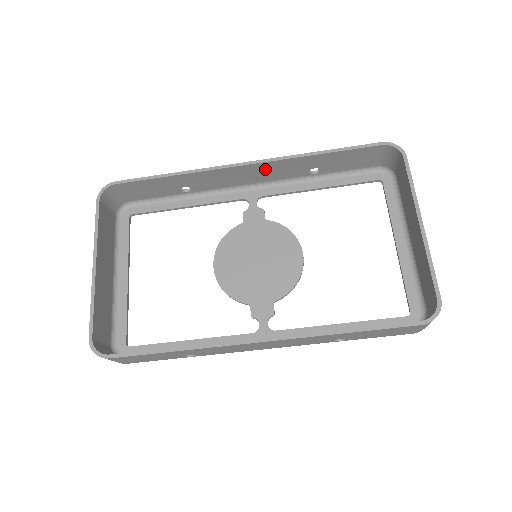
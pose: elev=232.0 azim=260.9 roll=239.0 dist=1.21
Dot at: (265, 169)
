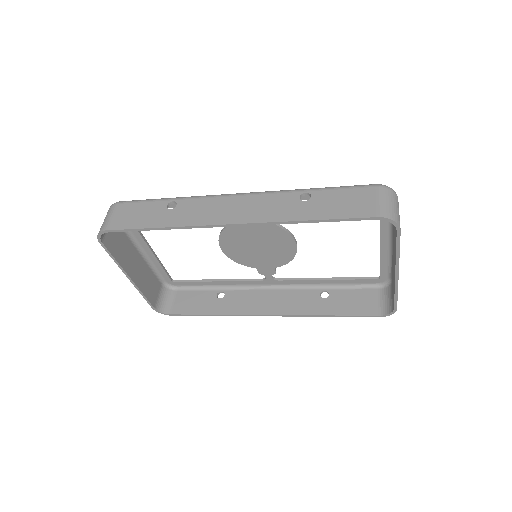
Dot at: (252, 215)
